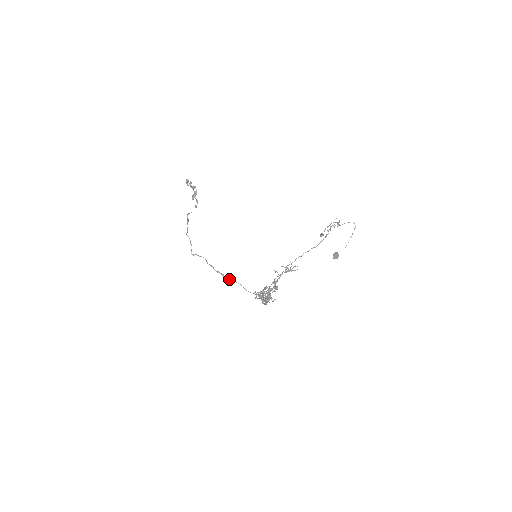
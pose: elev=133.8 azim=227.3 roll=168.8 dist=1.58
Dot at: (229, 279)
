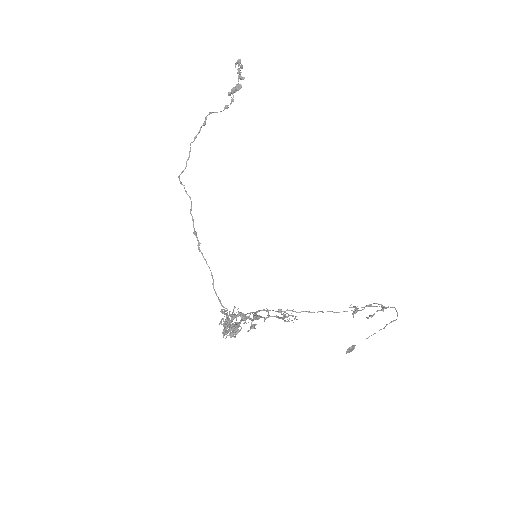
Dot at: occluded
